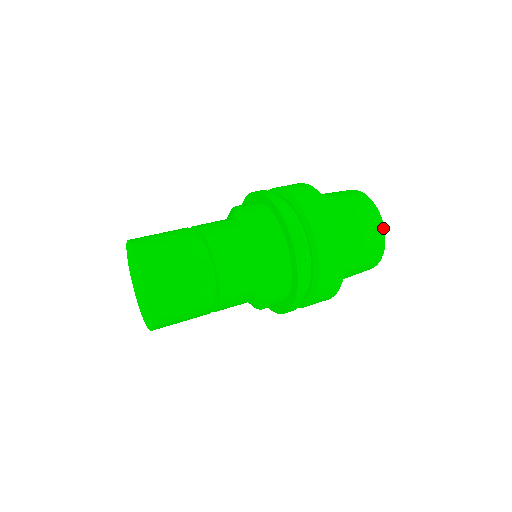
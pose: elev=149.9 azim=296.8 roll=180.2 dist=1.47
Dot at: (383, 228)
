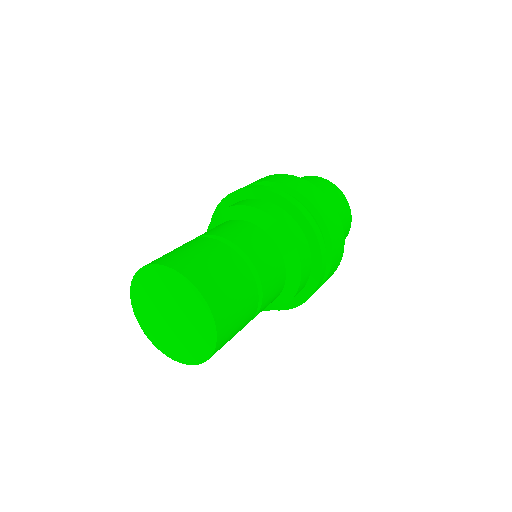
Dot at: occluded
